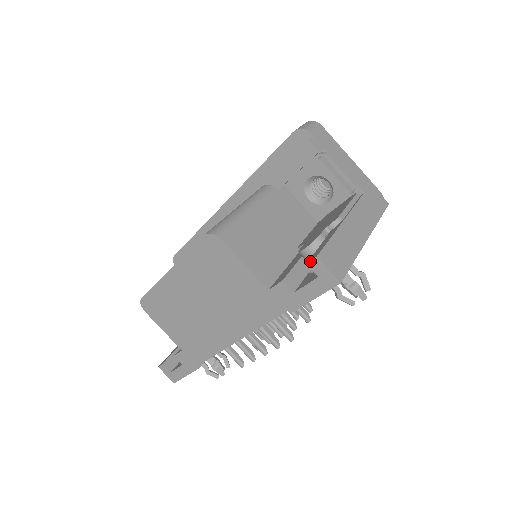
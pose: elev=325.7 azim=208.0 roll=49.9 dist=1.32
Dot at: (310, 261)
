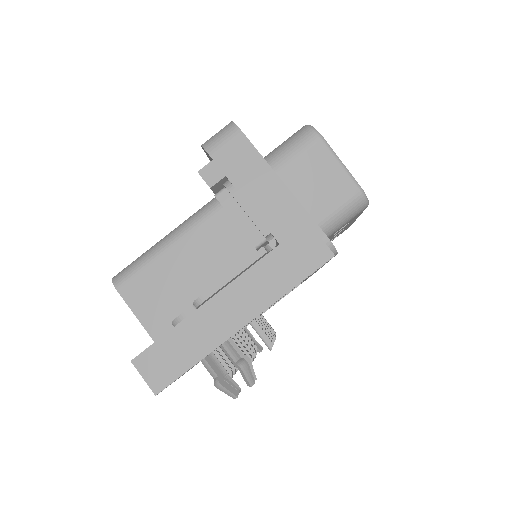
Dot at: occluded
